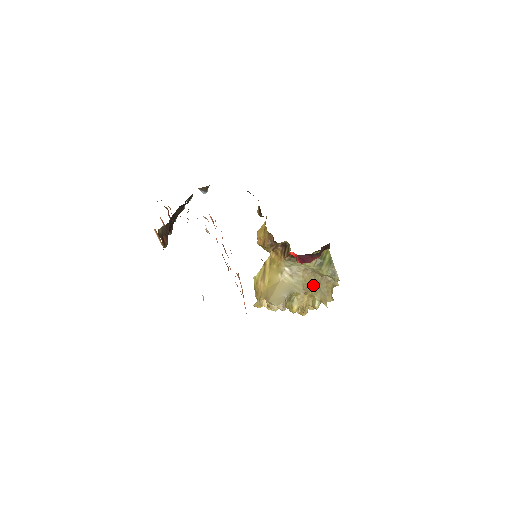
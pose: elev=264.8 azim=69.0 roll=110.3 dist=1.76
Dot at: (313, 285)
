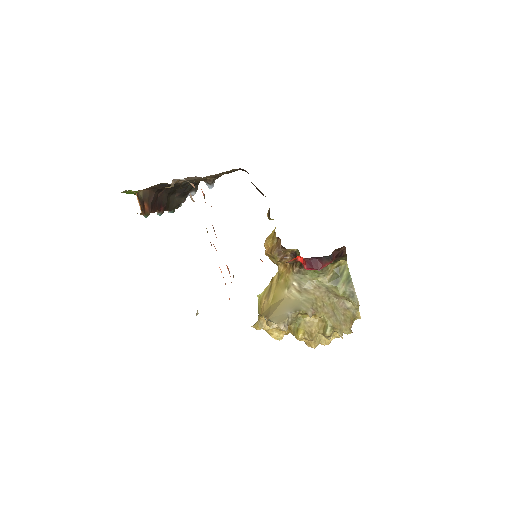
Dot at: (326, 307)
